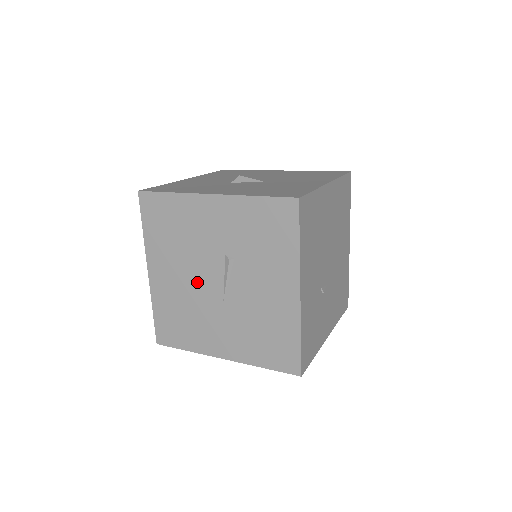
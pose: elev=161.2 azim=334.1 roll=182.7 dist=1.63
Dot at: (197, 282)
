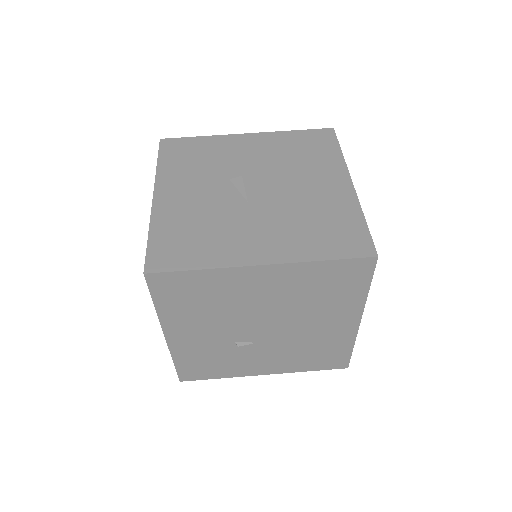
Dot at: occluded
